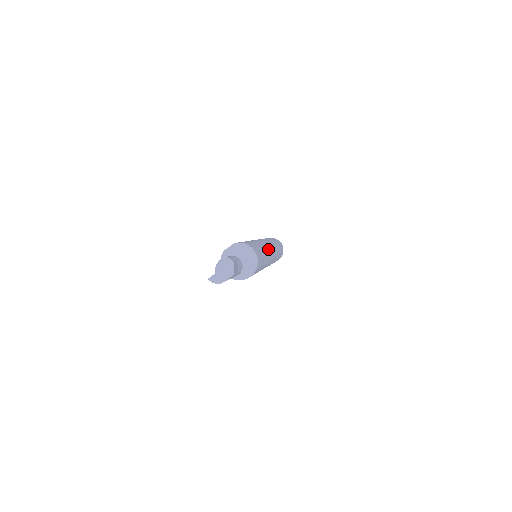
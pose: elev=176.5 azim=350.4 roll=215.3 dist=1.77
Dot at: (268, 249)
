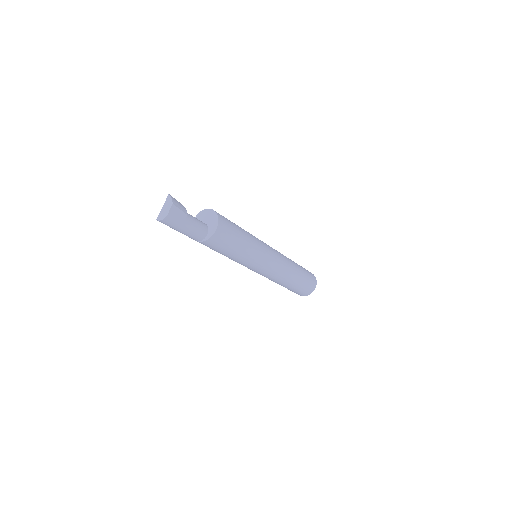
Dot at: occluded
